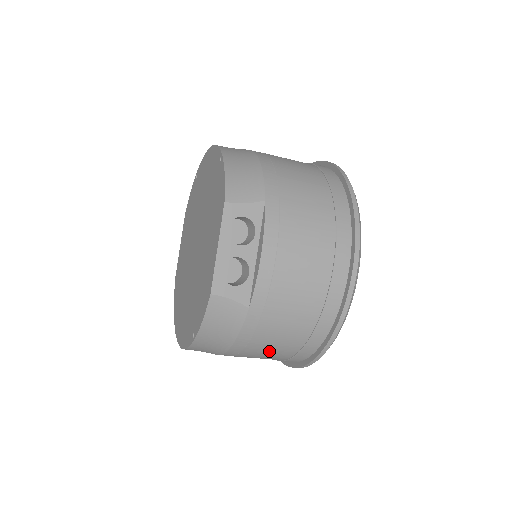
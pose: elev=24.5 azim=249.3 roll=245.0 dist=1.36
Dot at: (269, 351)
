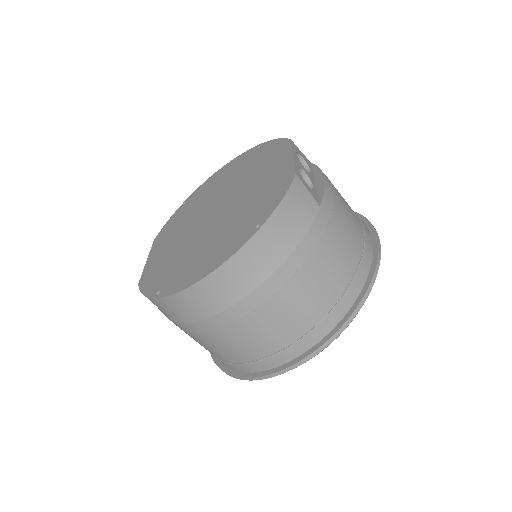
Dot at: (315, 287)
